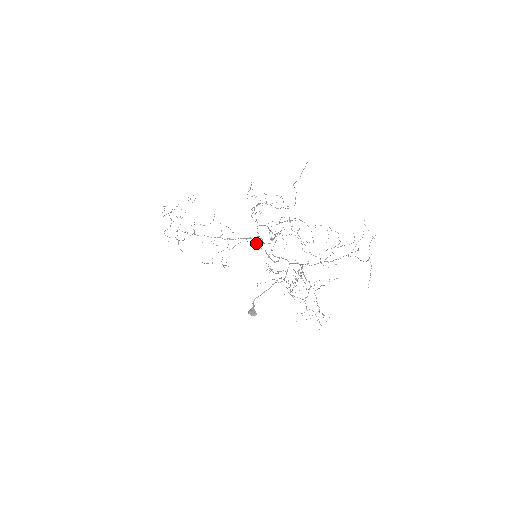
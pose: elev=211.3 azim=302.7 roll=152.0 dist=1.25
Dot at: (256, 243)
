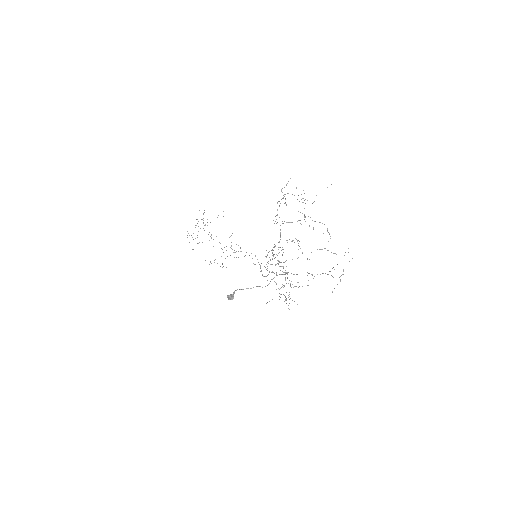
Dot at: occluded
